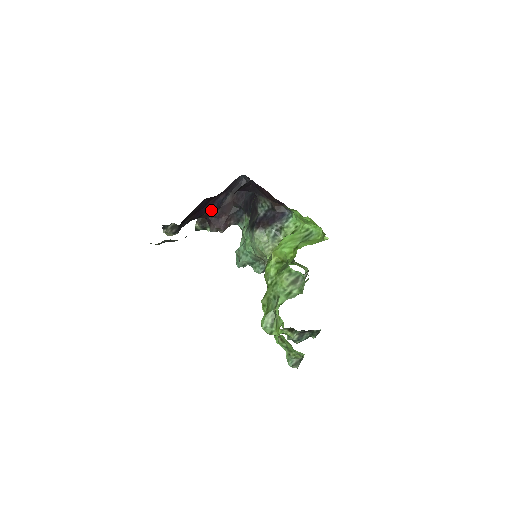
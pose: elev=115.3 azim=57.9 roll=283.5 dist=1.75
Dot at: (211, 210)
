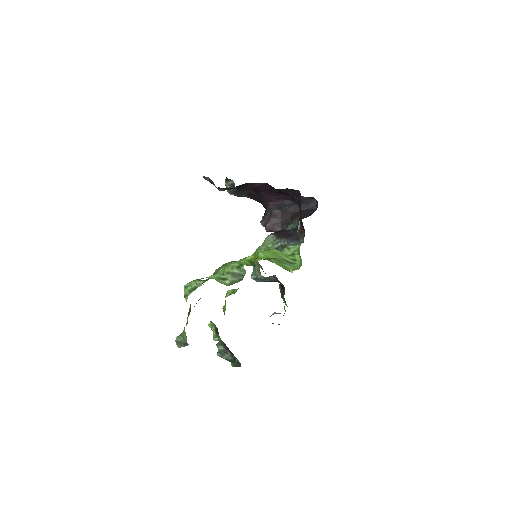
Dot at: (272, 204)
